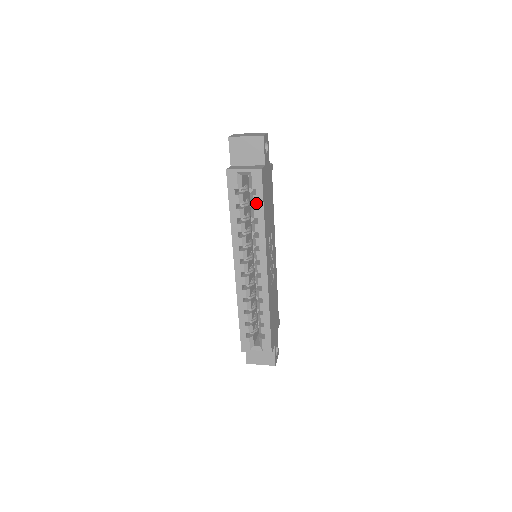
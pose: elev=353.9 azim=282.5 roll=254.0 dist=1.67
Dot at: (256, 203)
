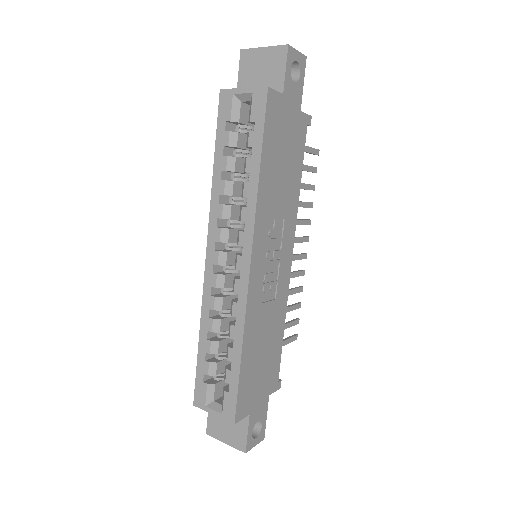
Dot at: (252, 146)
